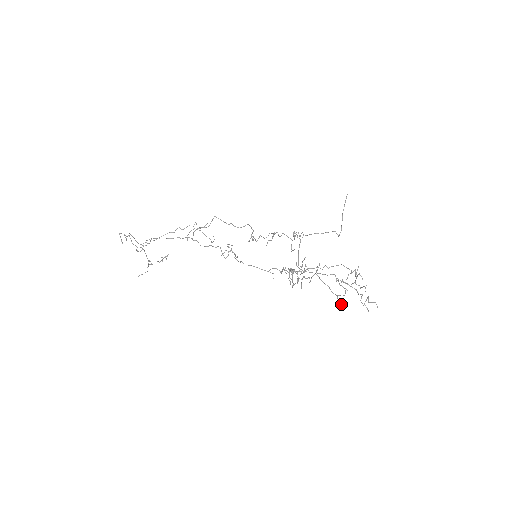
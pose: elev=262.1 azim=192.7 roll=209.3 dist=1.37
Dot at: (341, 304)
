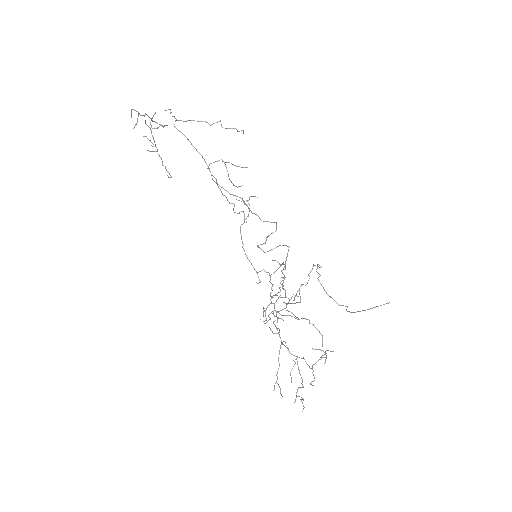
Dot at: (273, 390)
